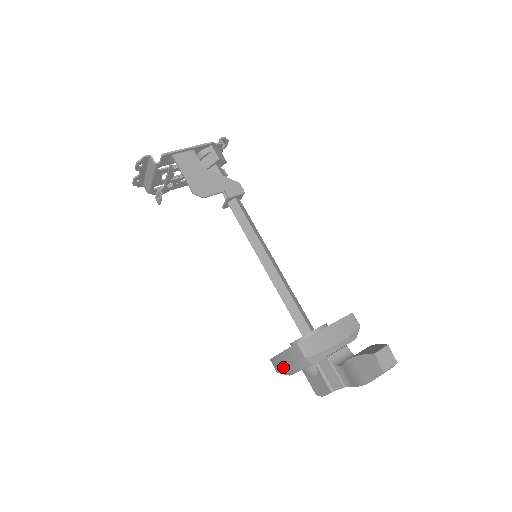
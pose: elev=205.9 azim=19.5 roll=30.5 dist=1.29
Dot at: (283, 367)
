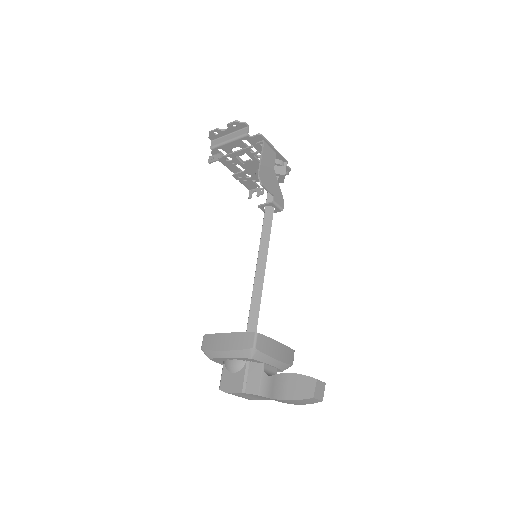
Dot at: (218, 346)
